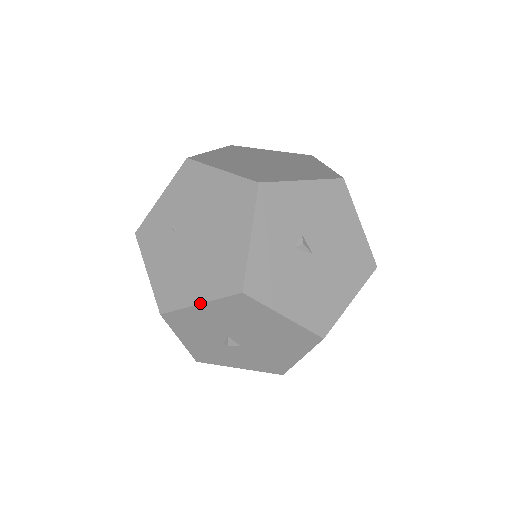
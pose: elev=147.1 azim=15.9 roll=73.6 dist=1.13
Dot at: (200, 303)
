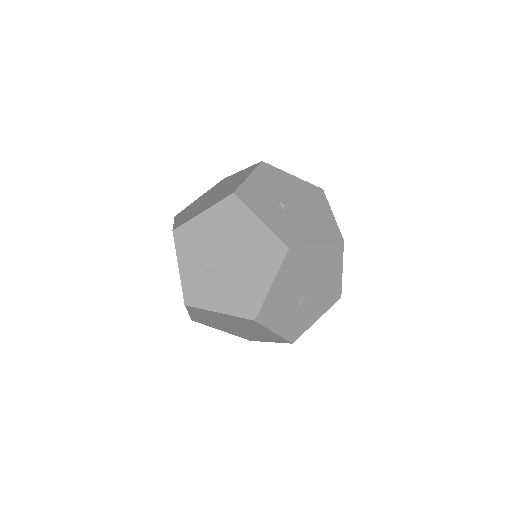
Dot at: (272, 284)
